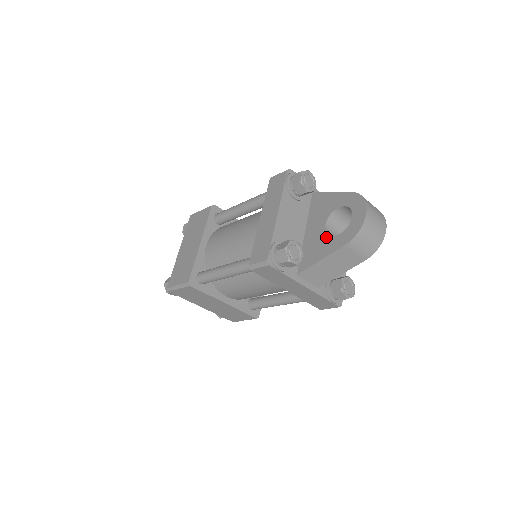
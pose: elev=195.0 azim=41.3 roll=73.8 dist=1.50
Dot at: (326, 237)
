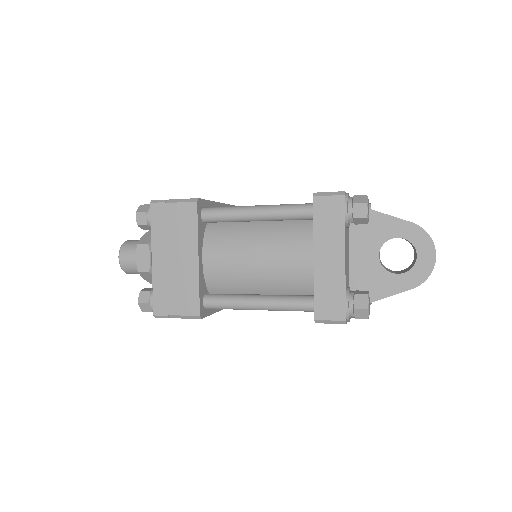
Dot at: (384, 272)
